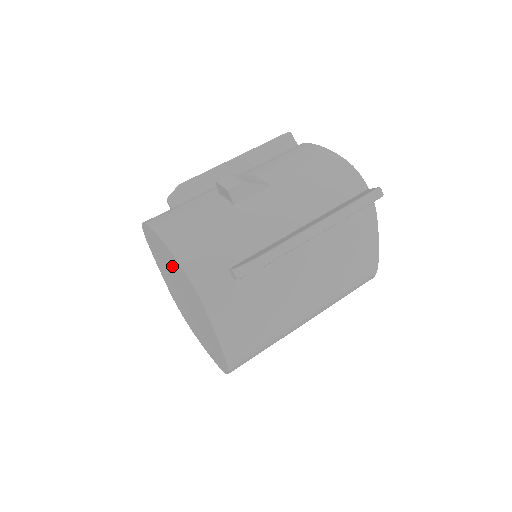
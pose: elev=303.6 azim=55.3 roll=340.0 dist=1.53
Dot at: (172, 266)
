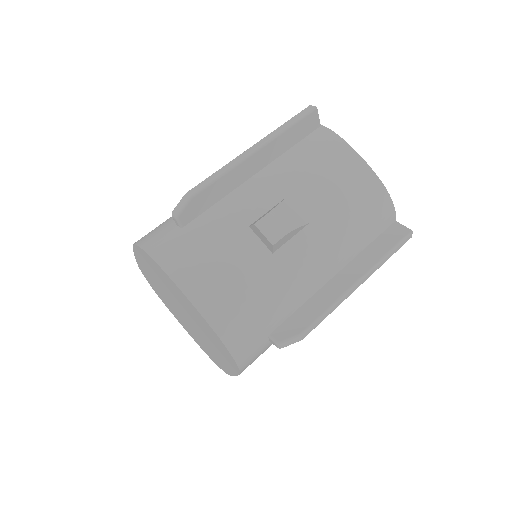
Dot at: (193, 314)
